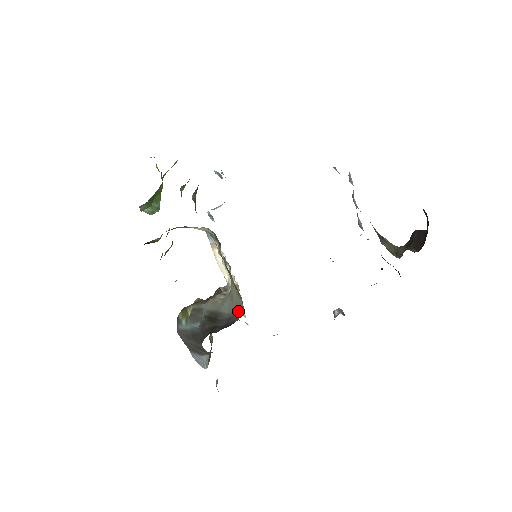
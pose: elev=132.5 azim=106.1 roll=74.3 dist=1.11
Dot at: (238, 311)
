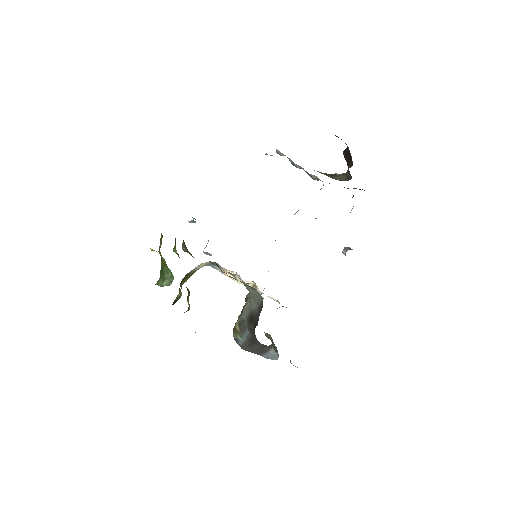
Dot at: (260, 300)
